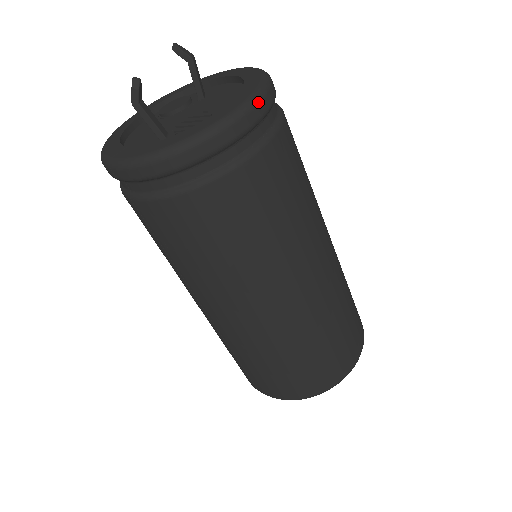
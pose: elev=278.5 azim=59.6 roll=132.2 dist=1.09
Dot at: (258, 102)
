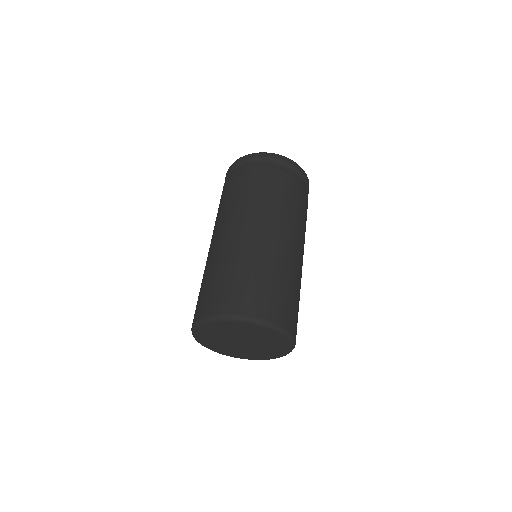
Dot at: (292, 161)
